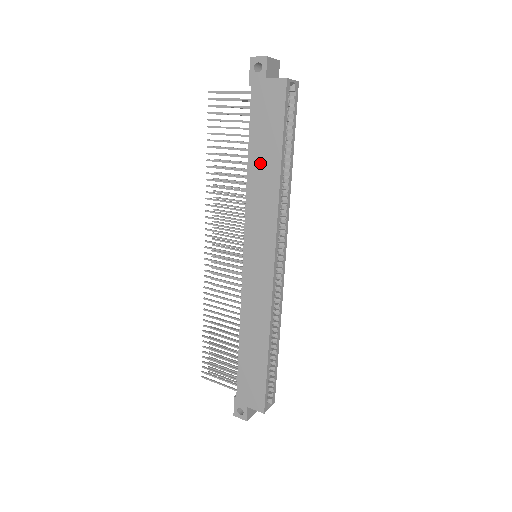
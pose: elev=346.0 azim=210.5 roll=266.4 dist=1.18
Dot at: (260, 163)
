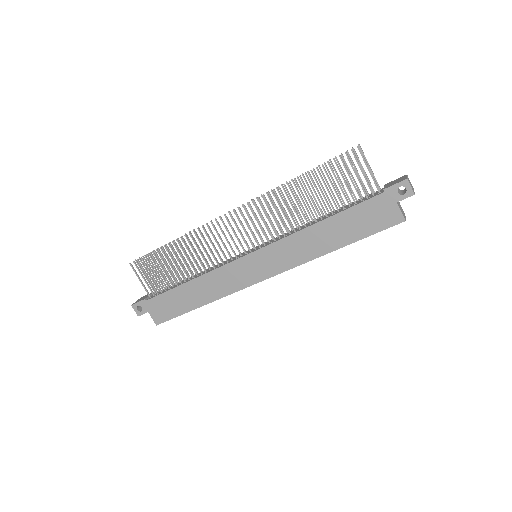
Dot at: (329, 231)
